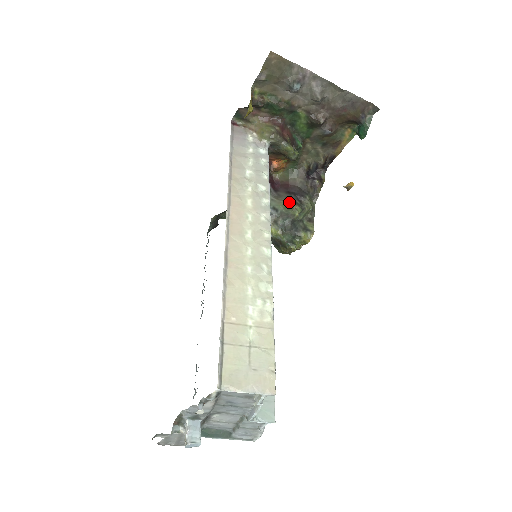
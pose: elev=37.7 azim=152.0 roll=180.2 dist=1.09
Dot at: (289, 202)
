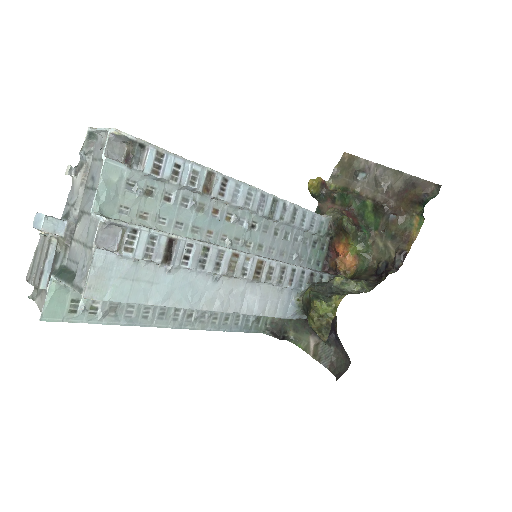
Dot at: occluded
